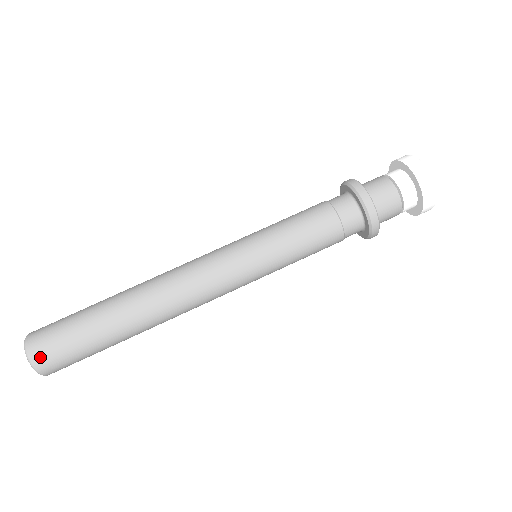
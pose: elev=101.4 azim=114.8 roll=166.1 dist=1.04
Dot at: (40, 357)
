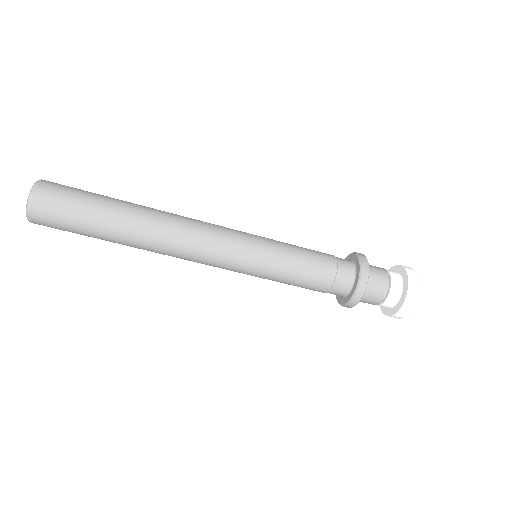
Dot at: occluded
